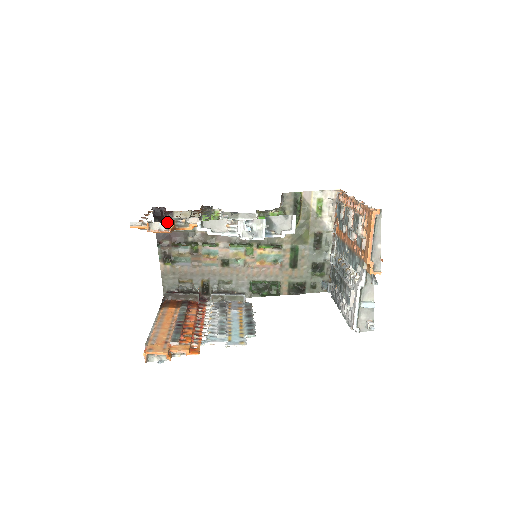
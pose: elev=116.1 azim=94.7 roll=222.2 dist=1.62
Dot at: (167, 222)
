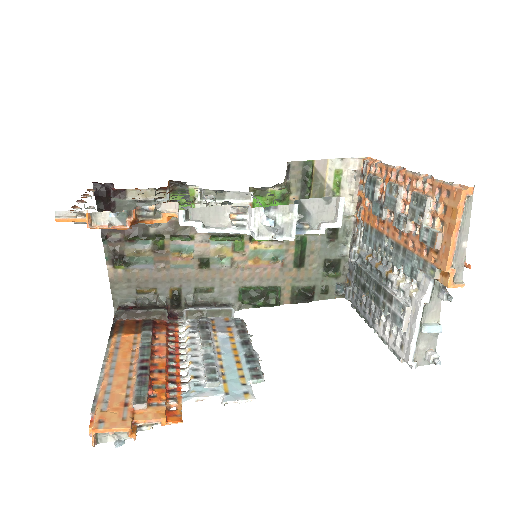
Dot at: (123, 211)
